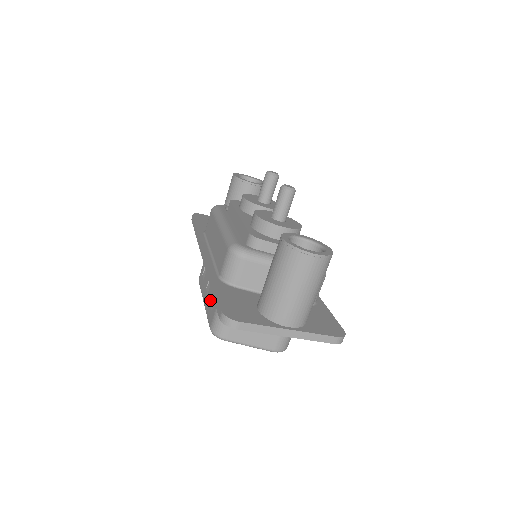
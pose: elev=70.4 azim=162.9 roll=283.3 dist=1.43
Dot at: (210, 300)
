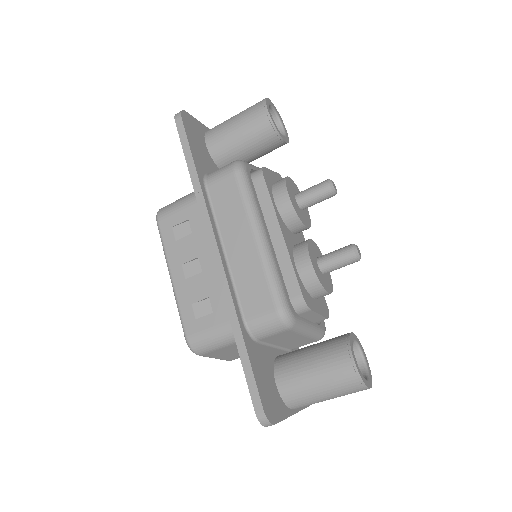
Dot at: (194, 299)
